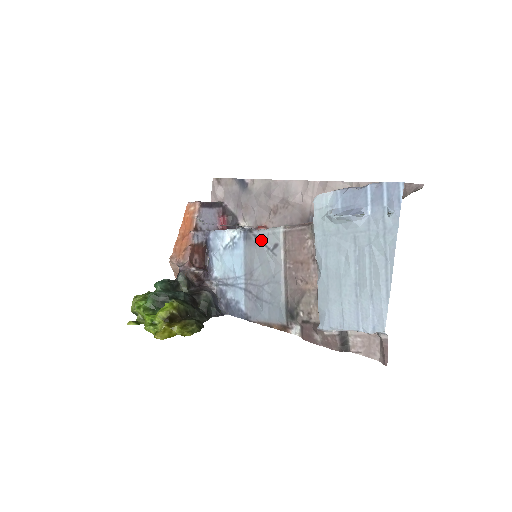
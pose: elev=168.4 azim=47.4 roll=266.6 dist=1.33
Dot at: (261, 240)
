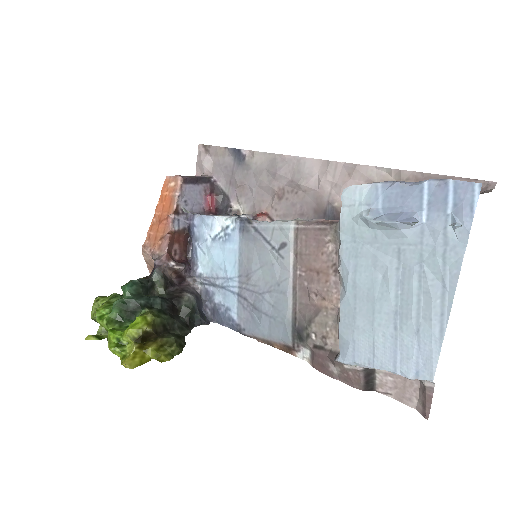
Dot at: (263, 235)
